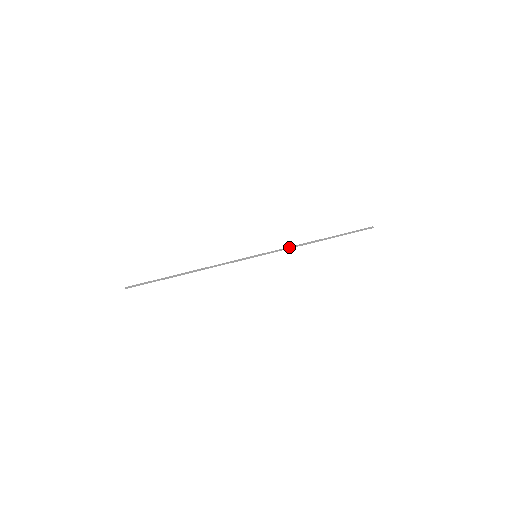
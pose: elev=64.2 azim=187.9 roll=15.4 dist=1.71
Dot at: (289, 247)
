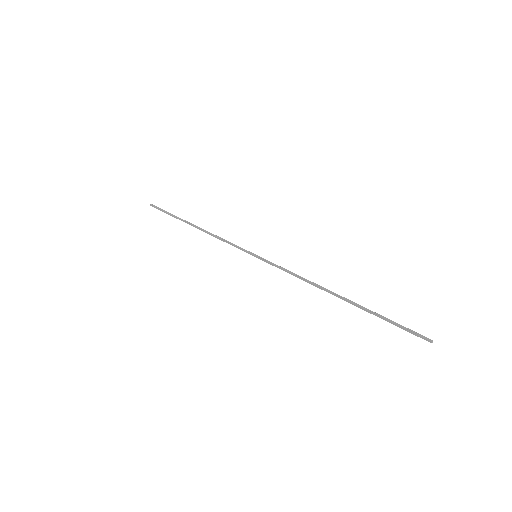
Dot at: (294, 274)
